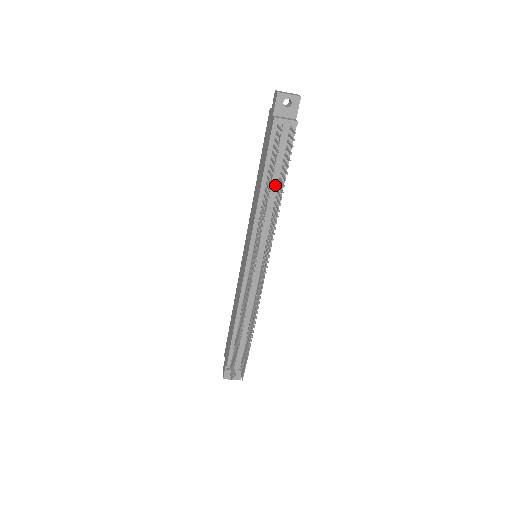
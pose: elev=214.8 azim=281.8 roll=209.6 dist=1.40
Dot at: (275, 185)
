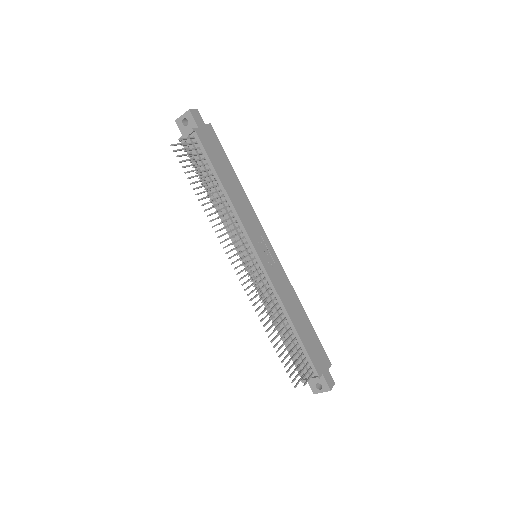
Dot at: (216, 187)
